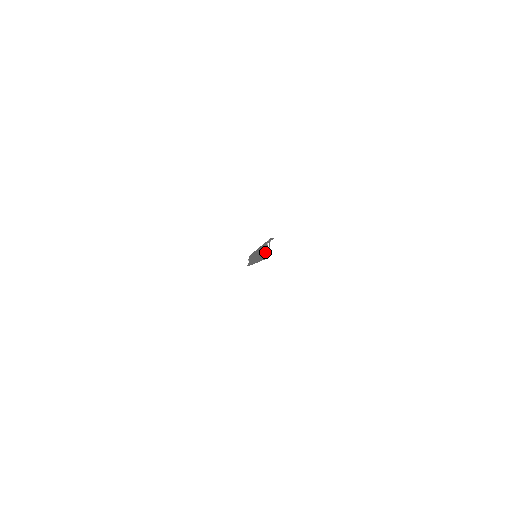
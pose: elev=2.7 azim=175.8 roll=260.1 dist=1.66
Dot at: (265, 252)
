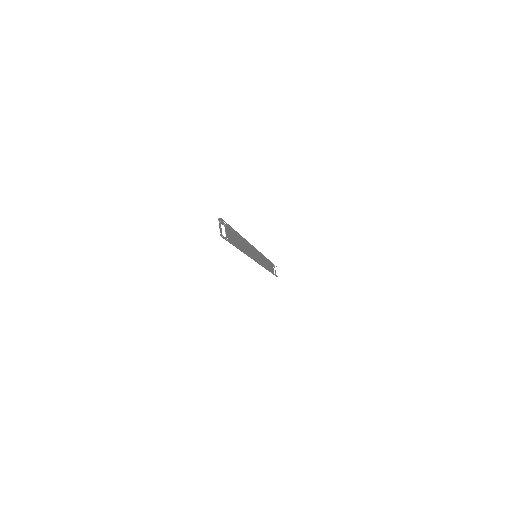
Dot at: (228, 237)
